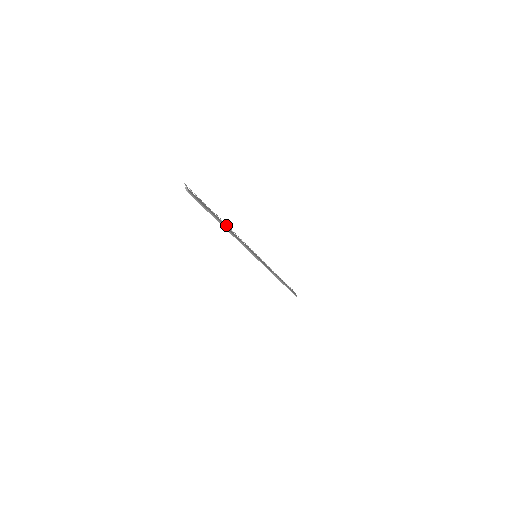
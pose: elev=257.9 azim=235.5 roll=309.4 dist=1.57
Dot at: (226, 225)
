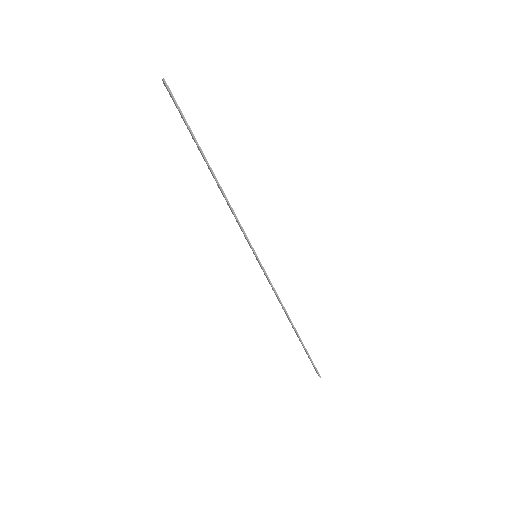
Dot at: occluded
